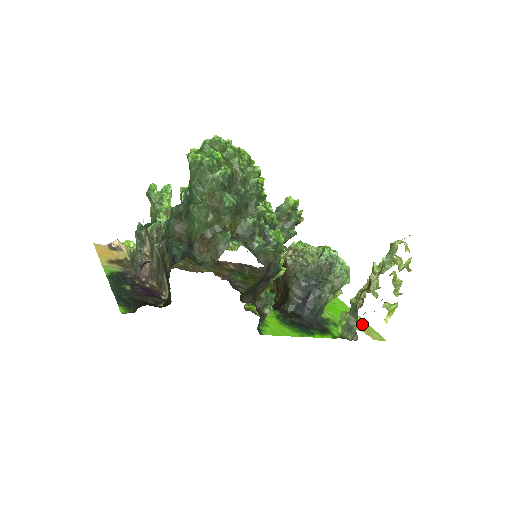
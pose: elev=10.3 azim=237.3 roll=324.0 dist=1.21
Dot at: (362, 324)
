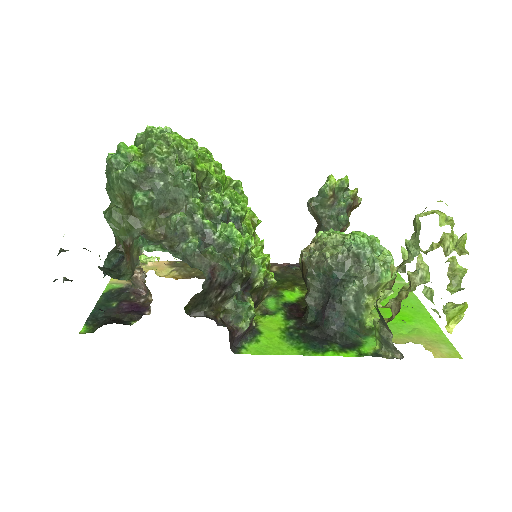
Dot at: (432, 333)
